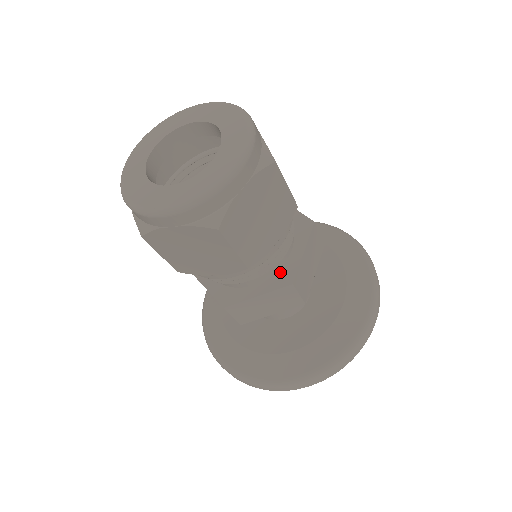
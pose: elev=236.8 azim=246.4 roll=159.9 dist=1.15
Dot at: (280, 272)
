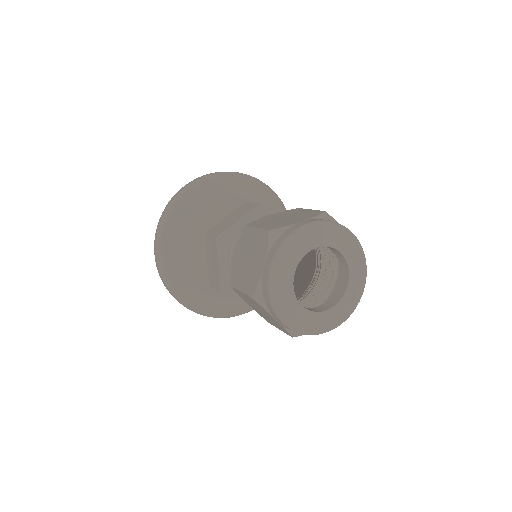
Dot at: occluded
